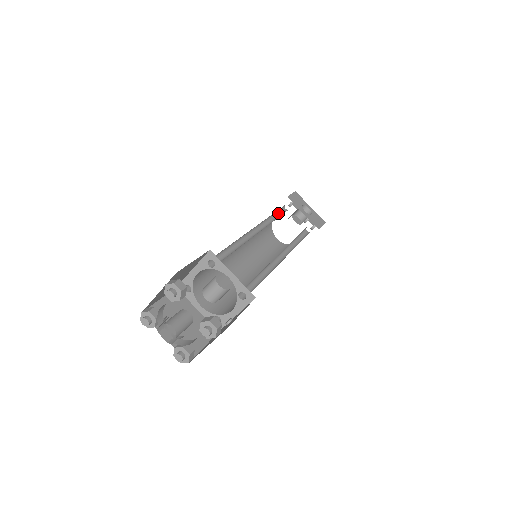
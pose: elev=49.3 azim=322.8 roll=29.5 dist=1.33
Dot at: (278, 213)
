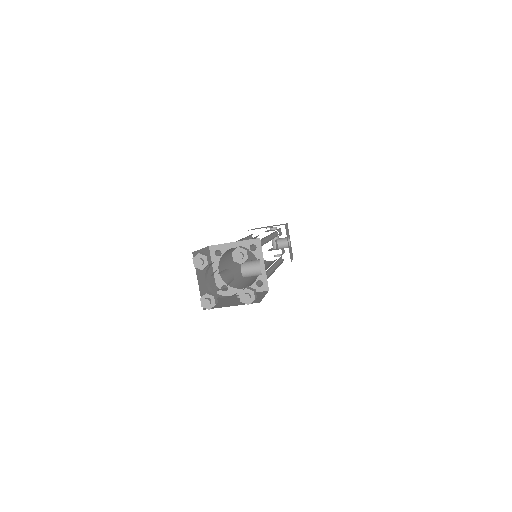
Dot at: (275, 232)
